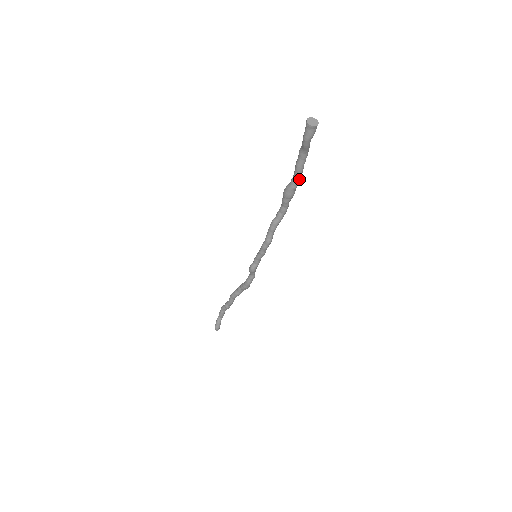
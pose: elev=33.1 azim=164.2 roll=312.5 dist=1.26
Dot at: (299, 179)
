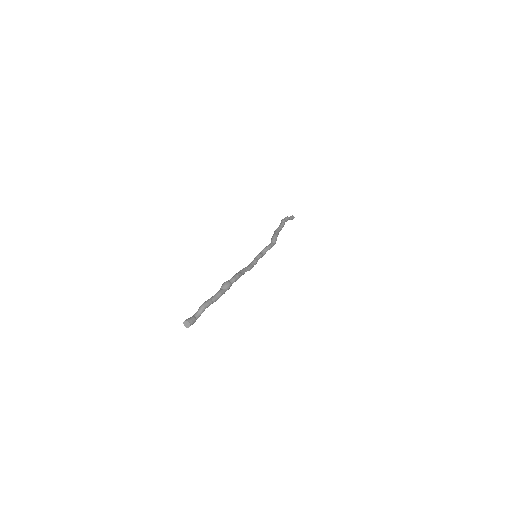
Dot at: occluded
